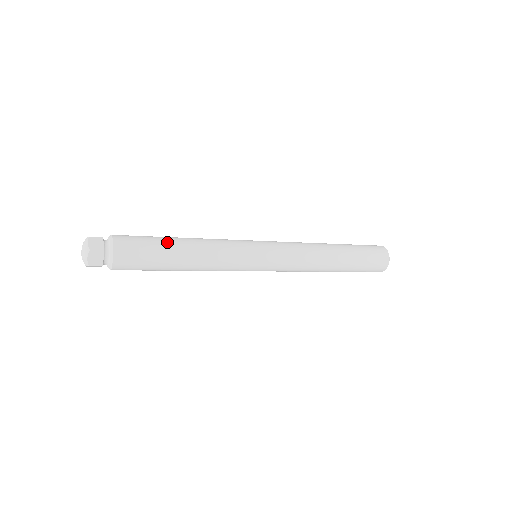
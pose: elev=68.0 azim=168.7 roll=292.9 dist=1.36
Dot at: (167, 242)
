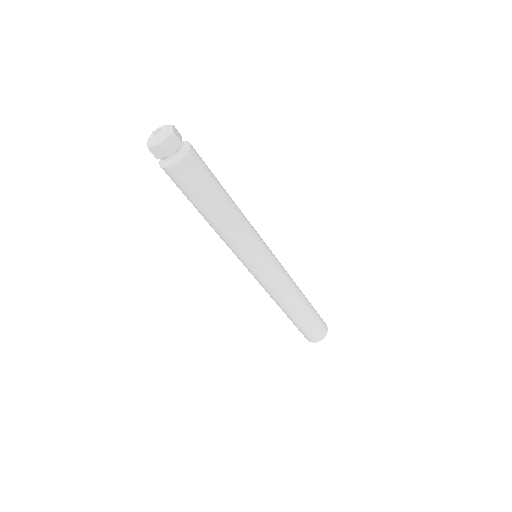
Dot at: (216, 196)
